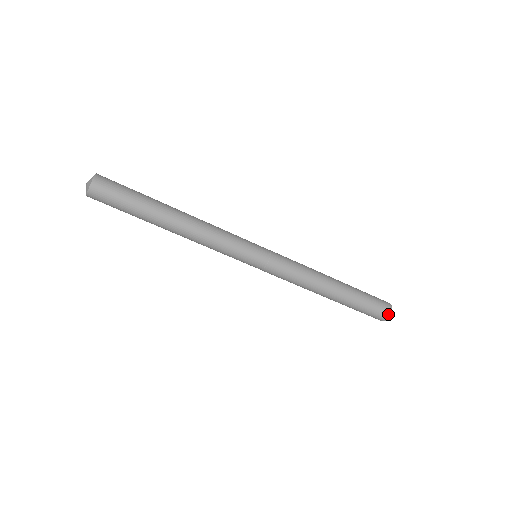
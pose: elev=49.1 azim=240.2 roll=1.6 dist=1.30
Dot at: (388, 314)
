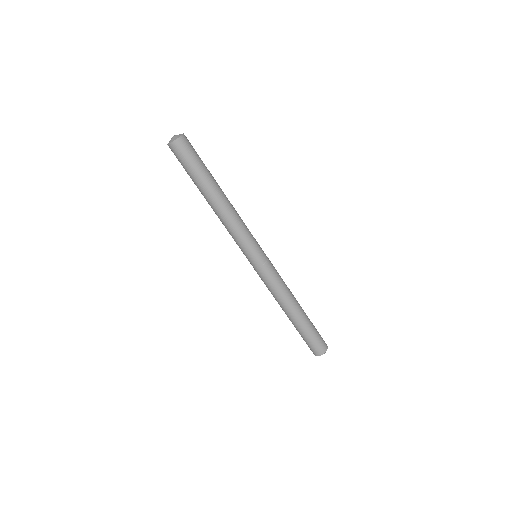
Dot at: (319, 354)
